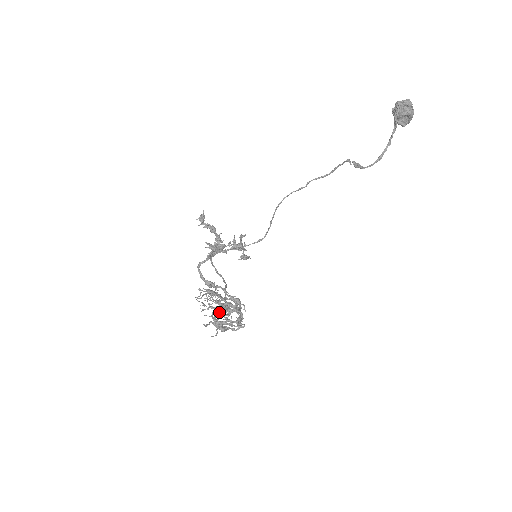
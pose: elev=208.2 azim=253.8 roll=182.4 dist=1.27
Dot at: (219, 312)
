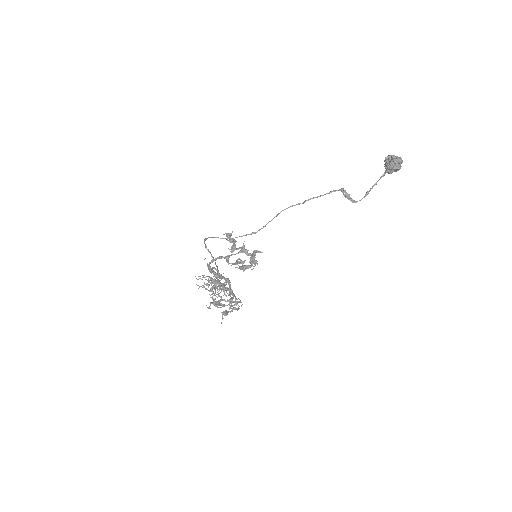
Dot at: (212, 289)
